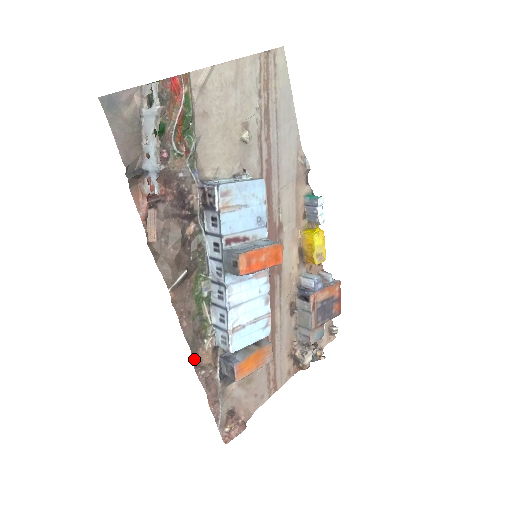
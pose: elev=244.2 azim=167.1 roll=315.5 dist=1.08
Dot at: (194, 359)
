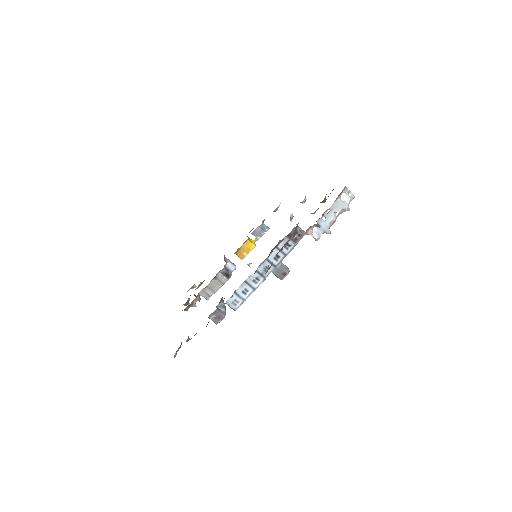
Dot at: occluded
